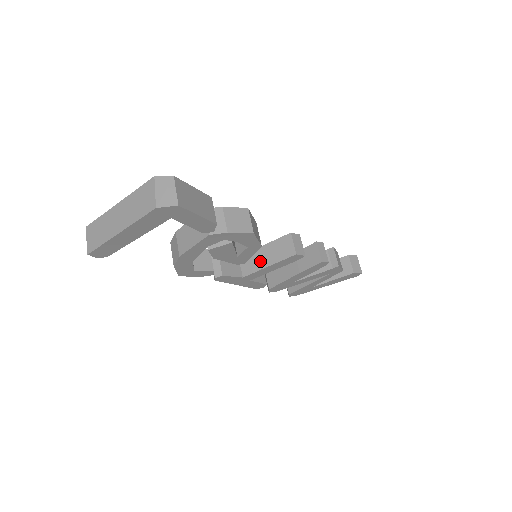
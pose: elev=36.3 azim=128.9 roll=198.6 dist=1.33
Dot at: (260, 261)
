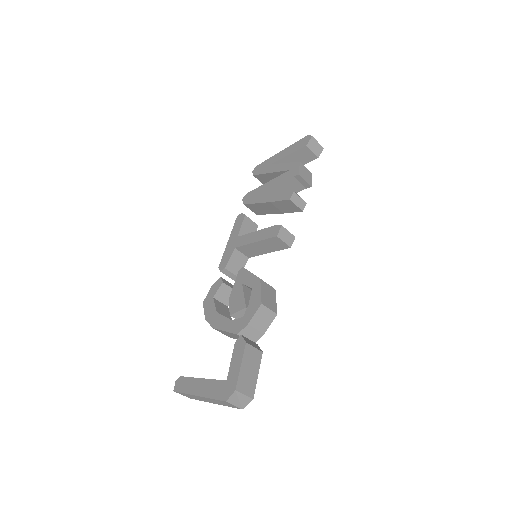
Dot at: (258, 251)
